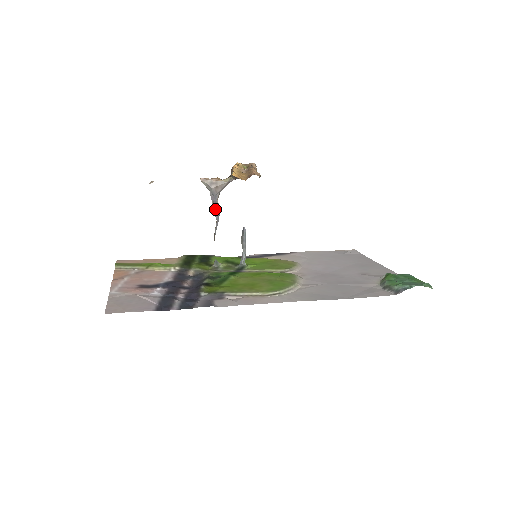
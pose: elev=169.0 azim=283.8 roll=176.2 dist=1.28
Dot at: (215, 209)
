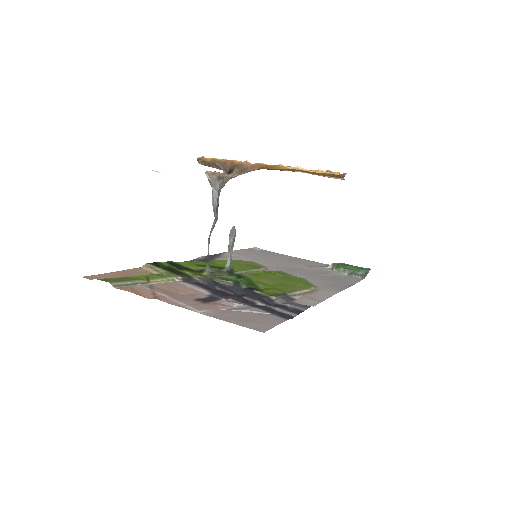
Dot at: (217, 207)
